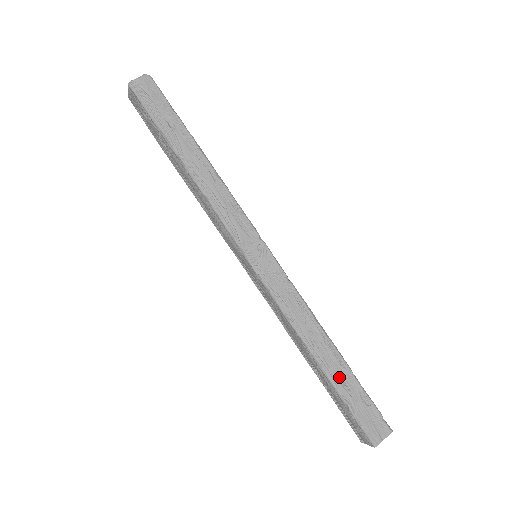
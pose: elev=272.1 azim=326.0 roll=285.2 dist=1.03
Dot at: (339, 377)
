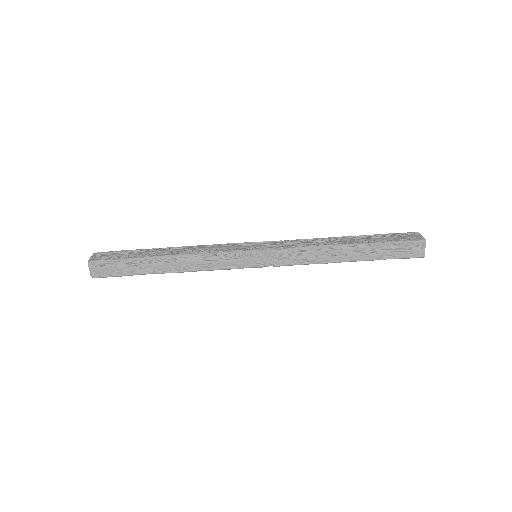
Dot at: (368, 254)
